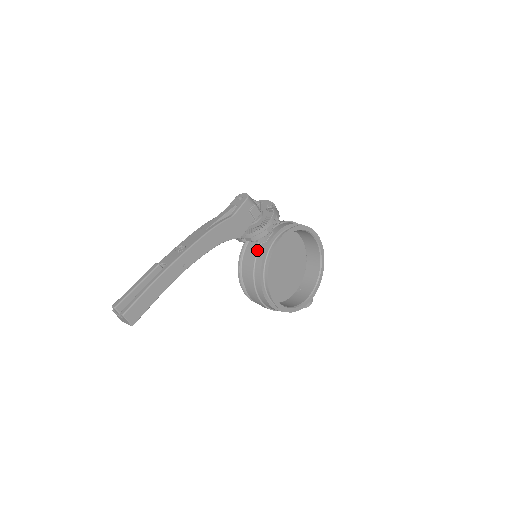
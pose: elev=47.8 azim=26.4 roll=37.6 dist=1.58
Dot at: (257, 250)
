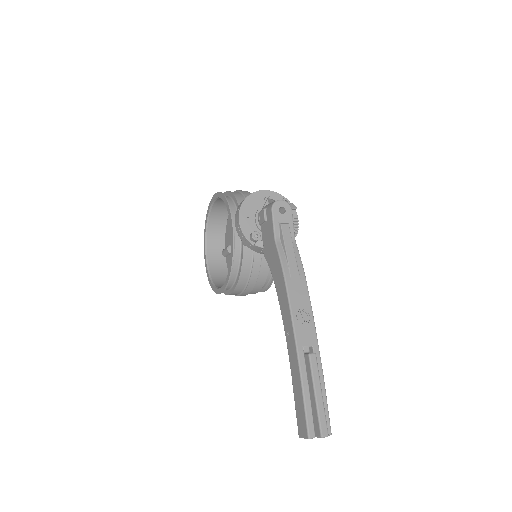
Dot at: occluded
